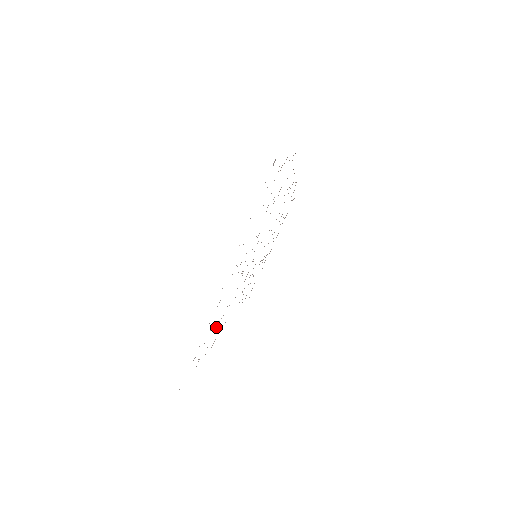
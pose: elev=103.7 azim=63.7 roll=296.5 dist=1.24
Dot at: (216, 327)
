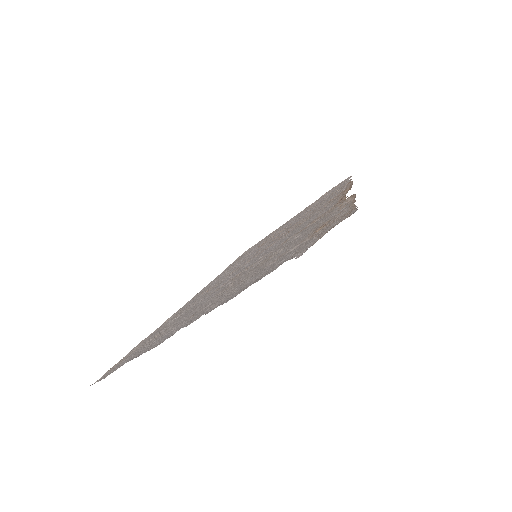
Dot at: (171, 320)
